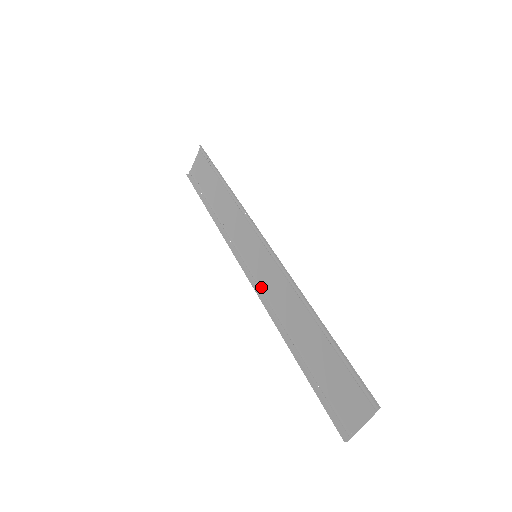
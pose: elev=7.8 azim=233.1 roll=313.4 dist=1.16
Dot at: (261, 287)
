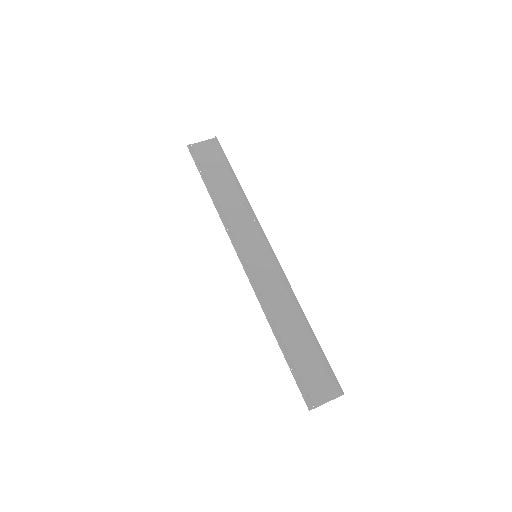
Dot at: (254, 280)
